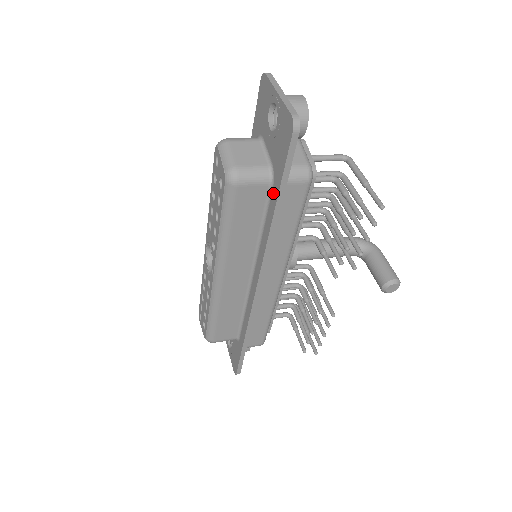
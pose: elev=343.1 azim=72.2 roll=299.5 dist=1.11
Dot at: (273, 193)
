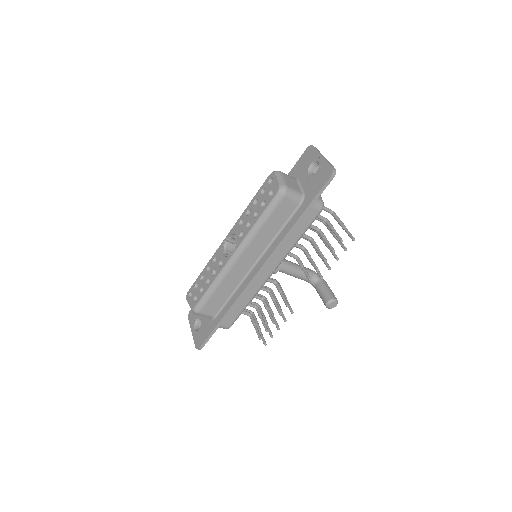
Dot at: (300, 209)
